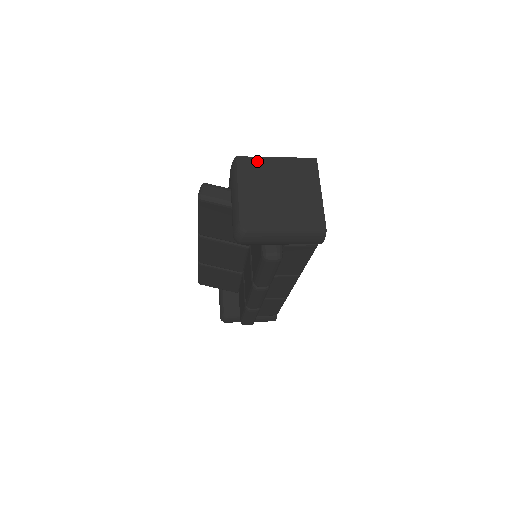
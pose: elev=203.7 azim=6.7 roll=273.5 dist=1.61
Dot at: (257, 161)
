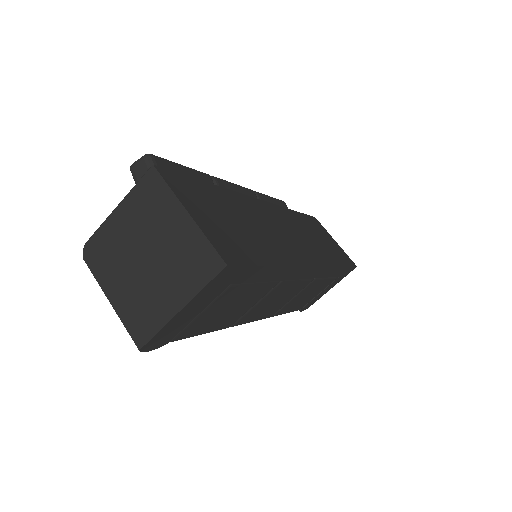
Dot at: (165, 194)
